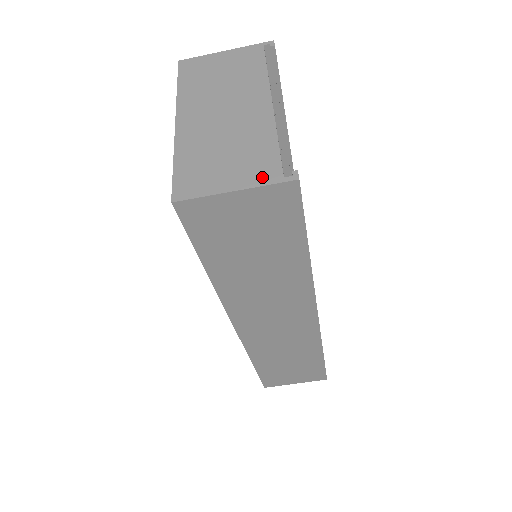
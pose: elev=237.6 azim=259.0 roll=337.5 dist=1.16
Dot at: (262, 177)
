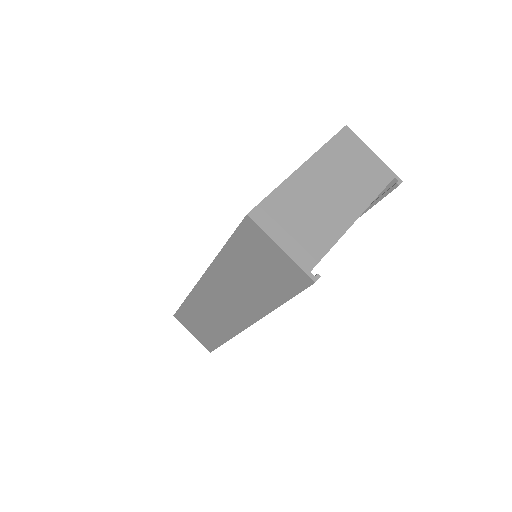
Dot at: (301, 258)
